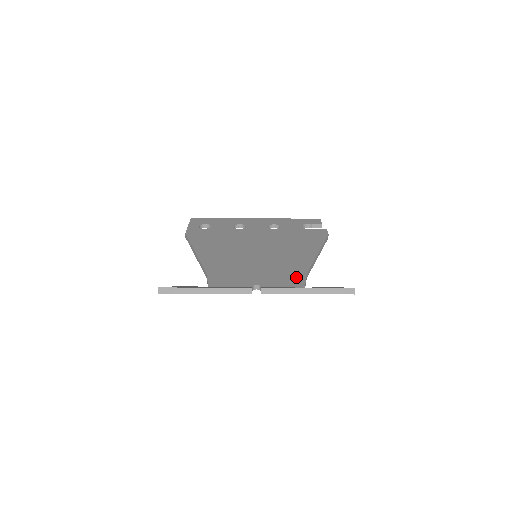
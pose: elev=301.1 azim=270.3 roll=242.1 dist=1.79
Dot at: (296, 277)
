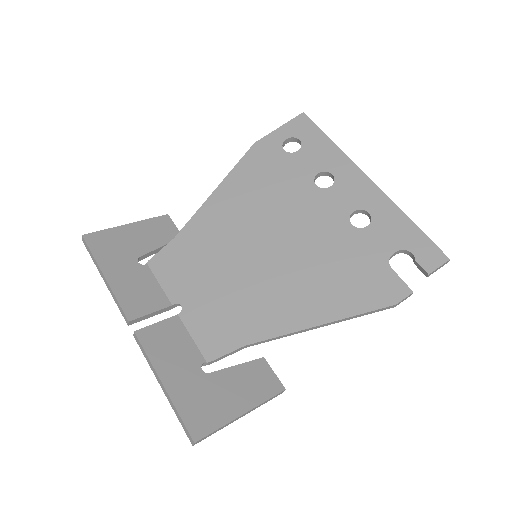
Dot at: (226, 338)
